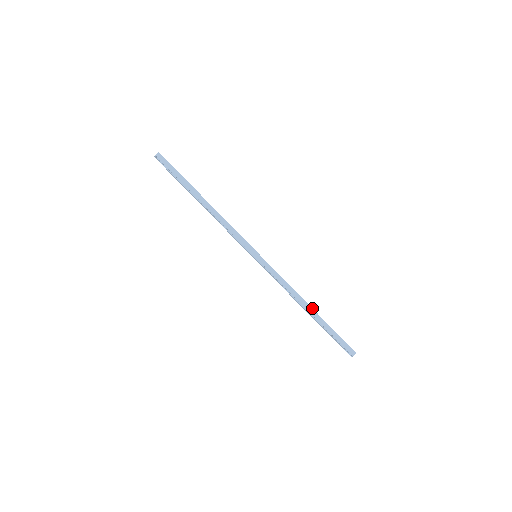
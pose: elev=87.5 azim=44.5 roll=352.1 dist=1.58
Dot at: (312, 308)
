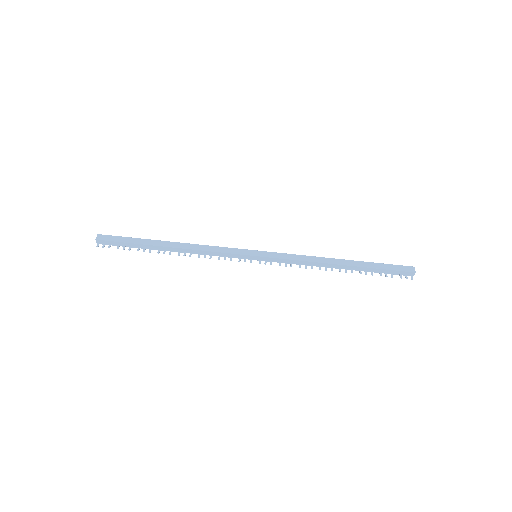
Dot at: (343, 265)
